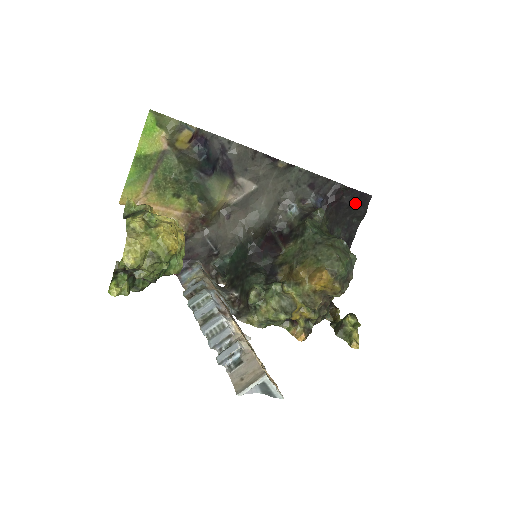
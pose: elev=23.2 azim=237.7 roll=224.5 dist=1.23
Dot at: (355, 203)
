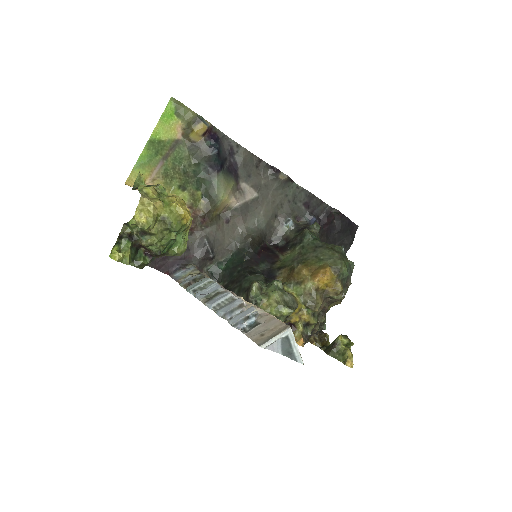
Dot at: (344, 229)
